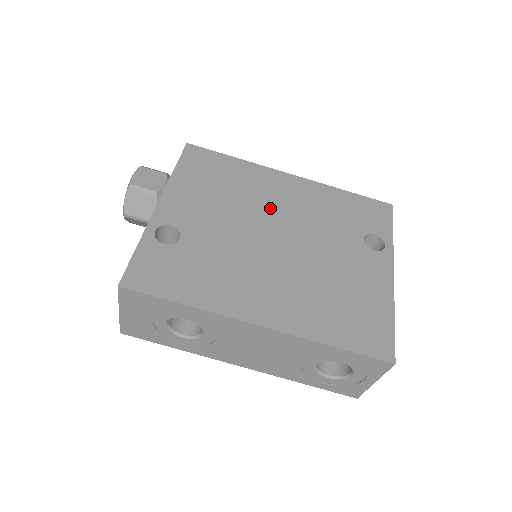
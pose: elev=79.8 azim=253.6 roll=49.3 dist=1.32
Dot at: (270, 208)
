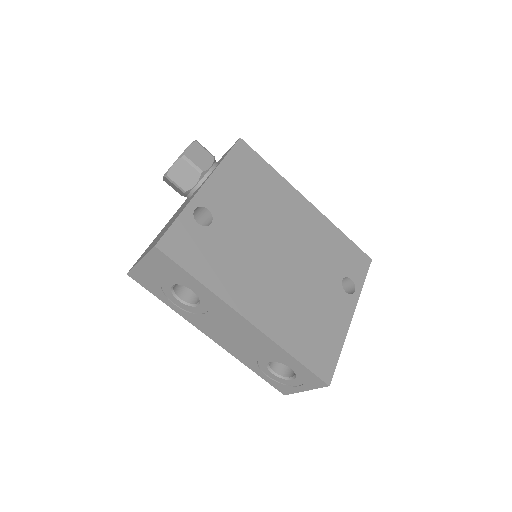
Dot at: (285, 225)
